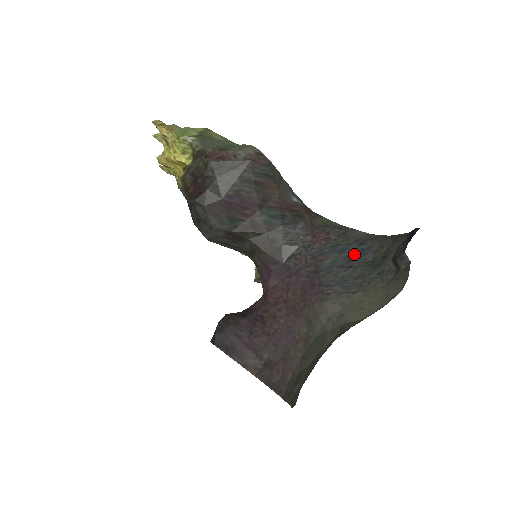
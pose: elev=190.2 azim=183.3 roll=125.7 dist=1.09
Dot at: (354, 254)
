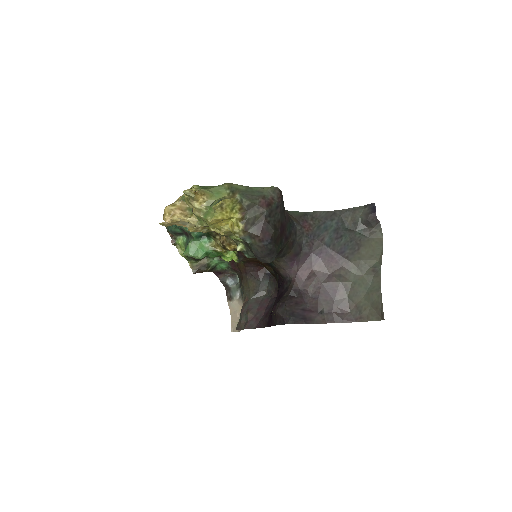
Dot at: (335, 228)
